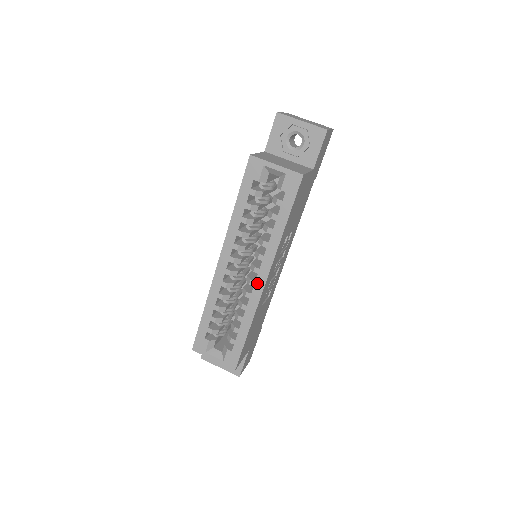
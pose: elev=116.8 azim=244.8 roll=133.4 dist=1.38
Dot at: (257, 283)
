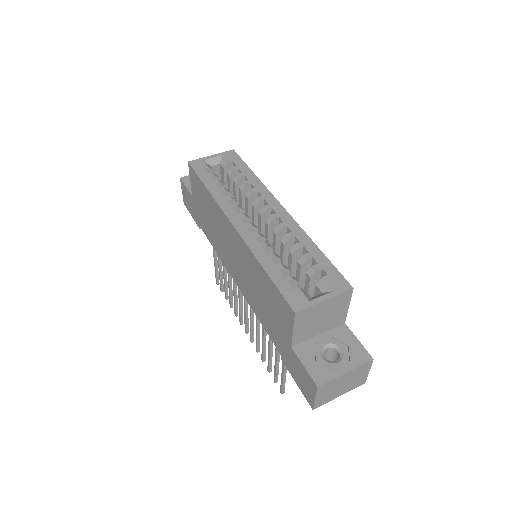
Dot at: (279, 213)
